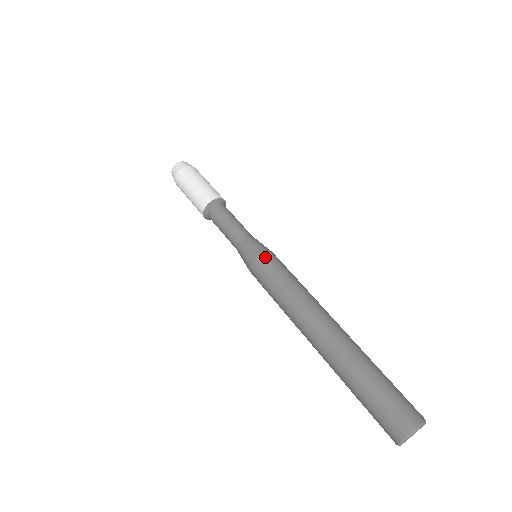
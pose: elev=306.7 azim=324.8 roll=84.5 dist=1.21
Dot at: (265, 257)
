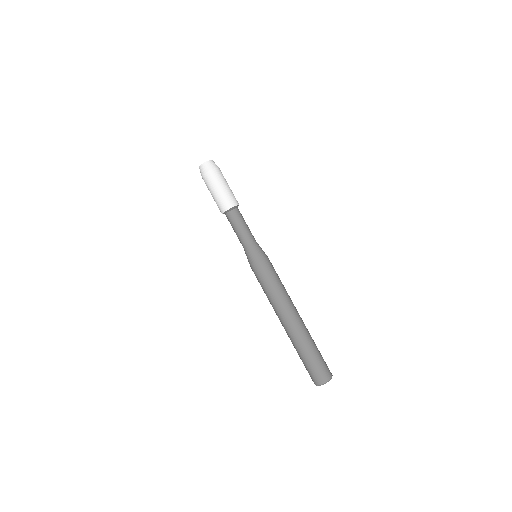
Dot at: (256, 268)
